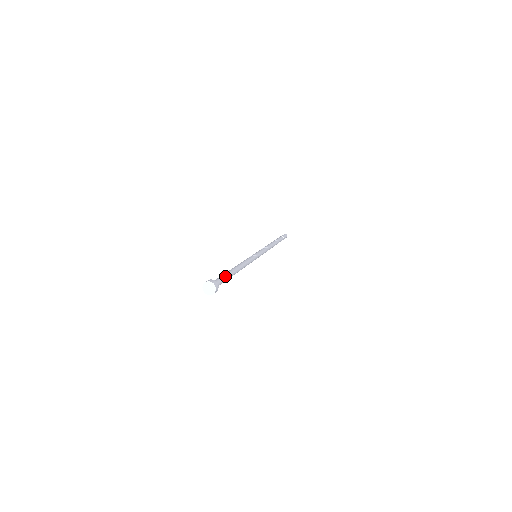
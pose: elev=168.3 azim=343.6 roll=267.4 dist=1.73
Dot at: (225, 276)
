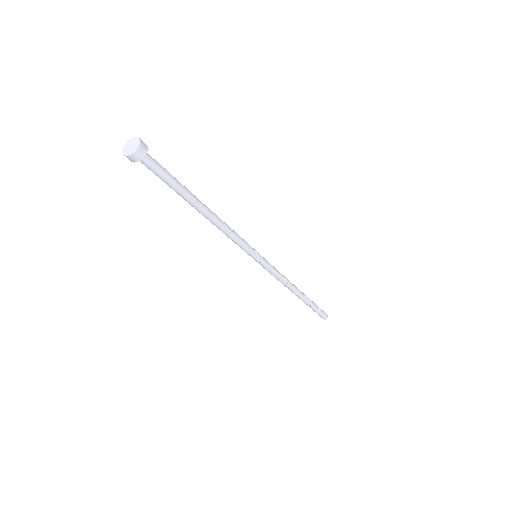
Dot at: (175, 178)
